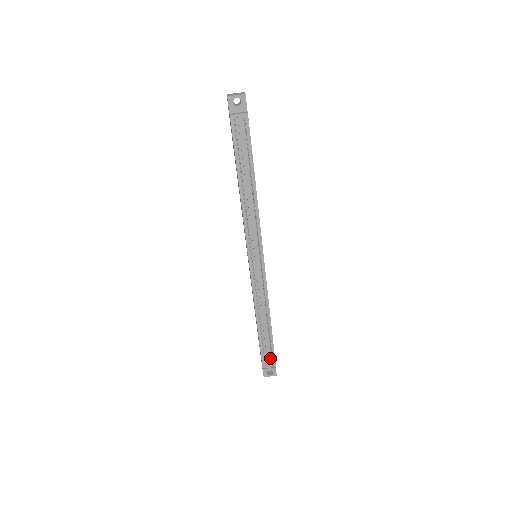
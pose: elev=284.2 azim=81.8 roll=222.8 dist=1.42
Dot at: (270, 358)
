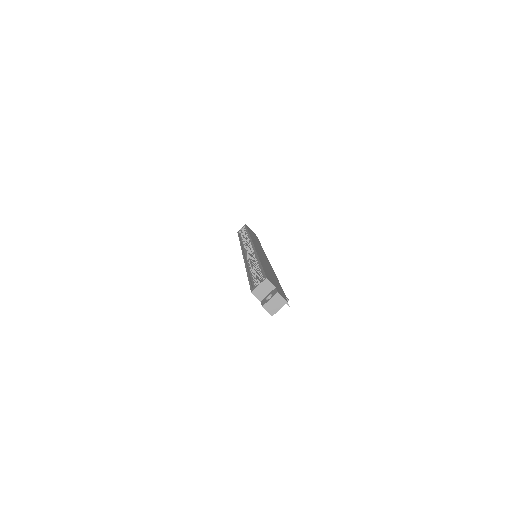
Dot at: occluded
